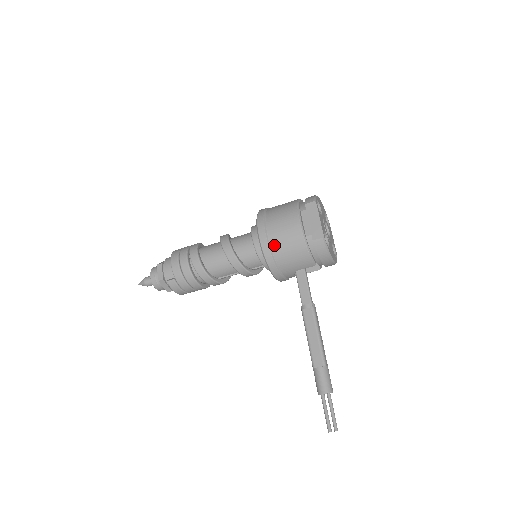
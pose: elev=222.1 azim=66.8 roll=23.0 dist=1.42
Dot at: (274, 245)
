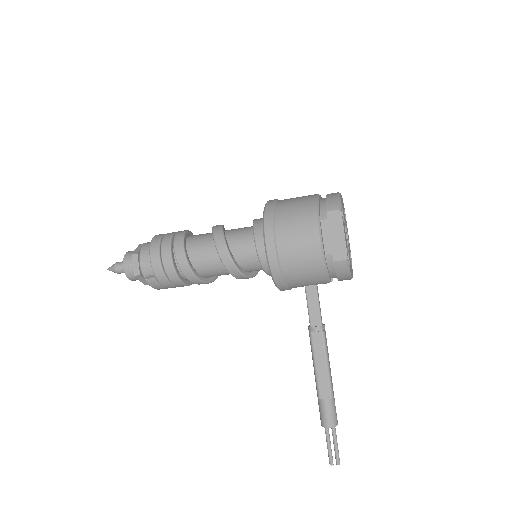
Dot at: (285, 261)
